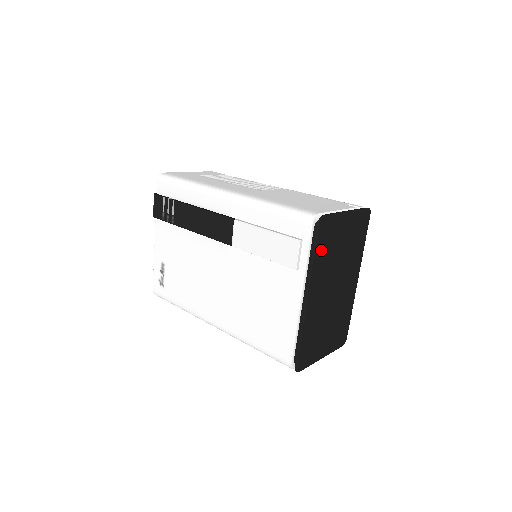
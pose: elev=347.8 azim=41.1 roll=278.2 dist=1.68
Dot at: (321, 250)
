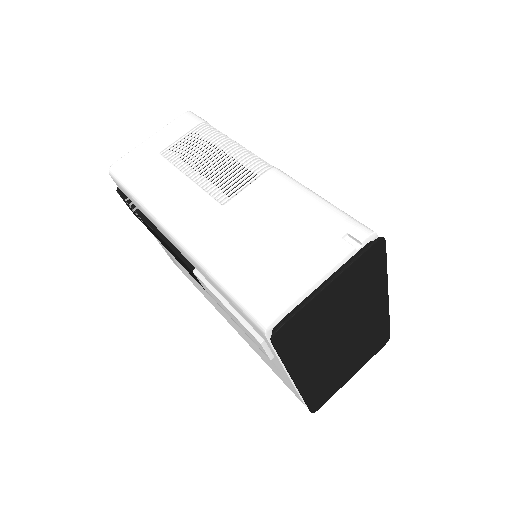
Dot at: (294, 347)
